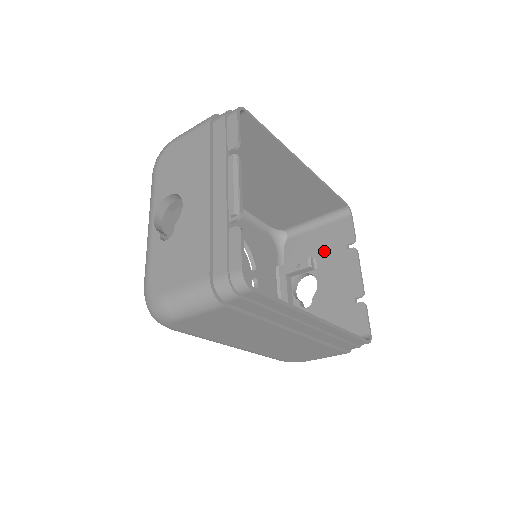
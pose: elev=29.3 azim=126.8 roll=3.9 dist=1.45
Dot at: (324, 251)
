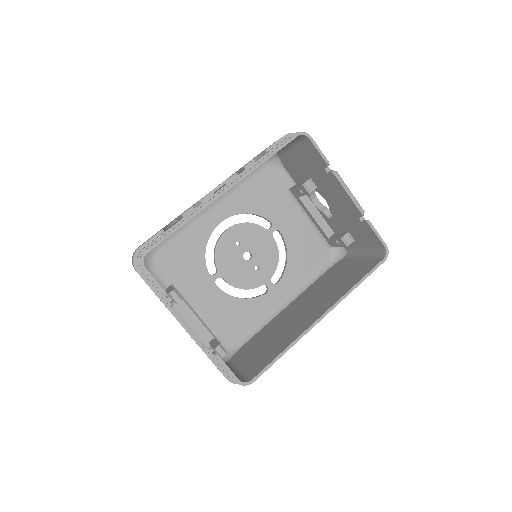
Dot at: (312, 173)
